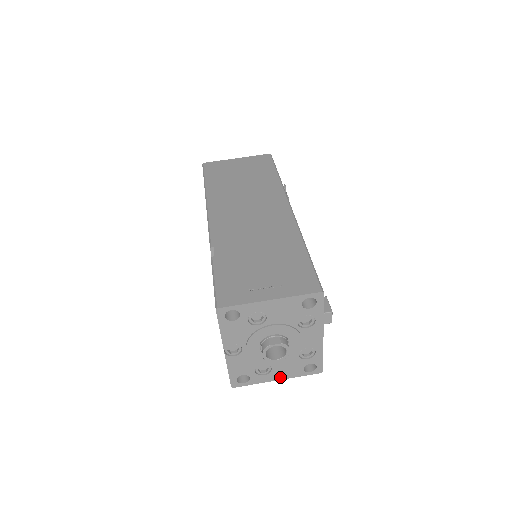
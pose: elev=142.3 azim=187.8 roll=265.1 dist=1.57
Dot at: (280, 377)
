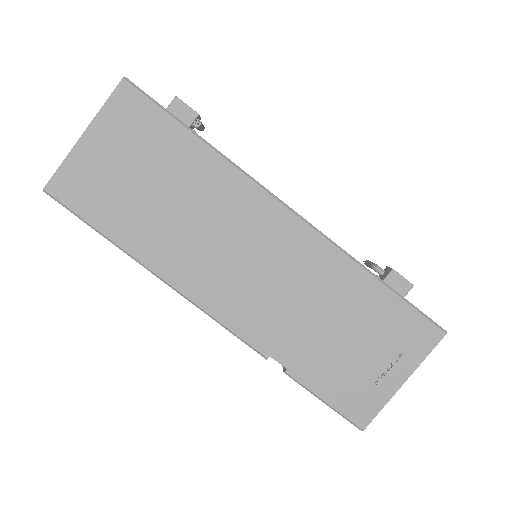
Dot at: occluded
